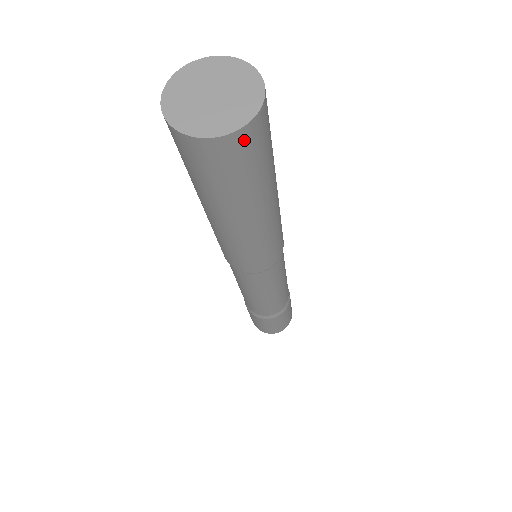
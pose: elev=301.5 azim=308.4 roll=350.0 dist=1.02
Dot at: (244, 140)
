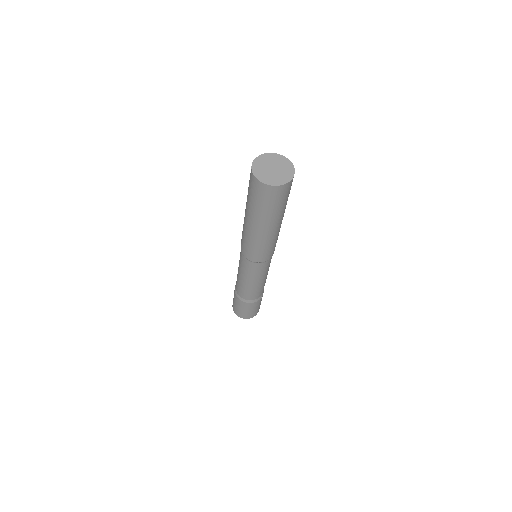
Dot at: (279, 190)
